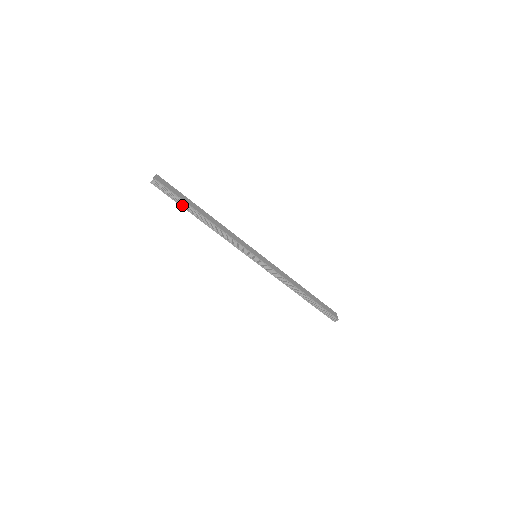
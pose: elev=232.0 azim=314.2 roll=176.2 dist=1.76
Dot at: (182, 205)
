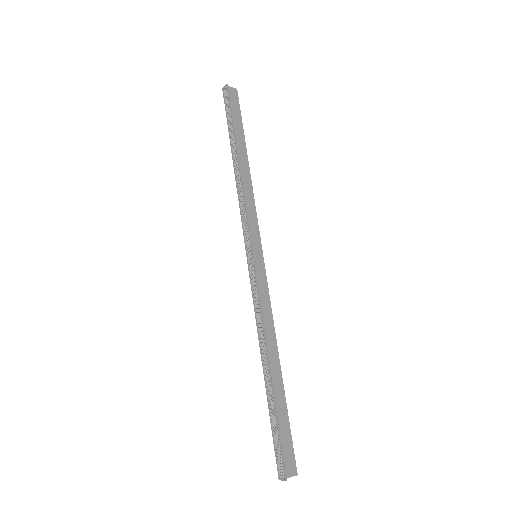
Dot at: (230, 130)
